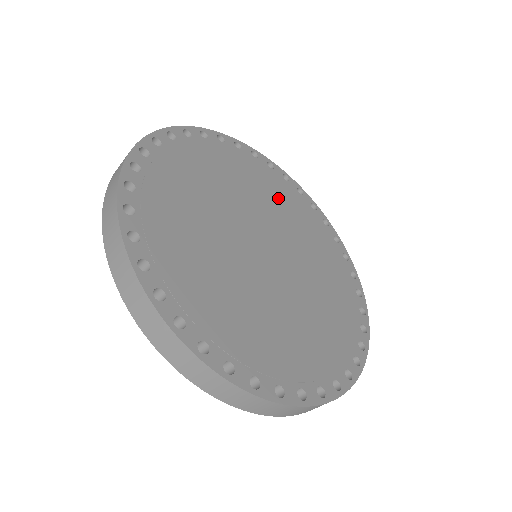
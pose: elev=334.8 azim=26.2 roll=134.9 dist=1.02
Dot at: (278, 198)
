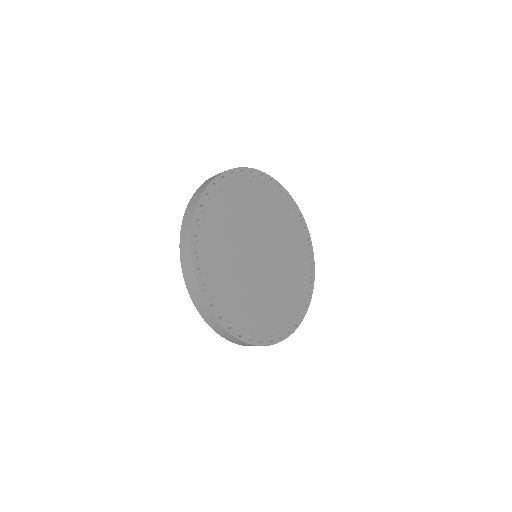
Dot at: (293, 245)
